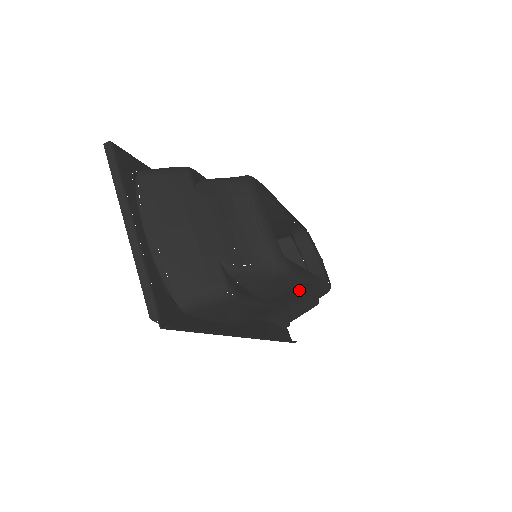
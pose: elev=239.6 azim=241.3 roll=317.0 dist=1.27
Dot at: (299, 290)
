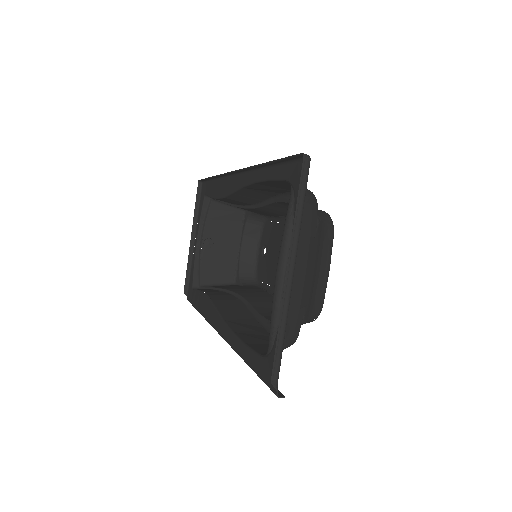
Dot at: (266, 300)
